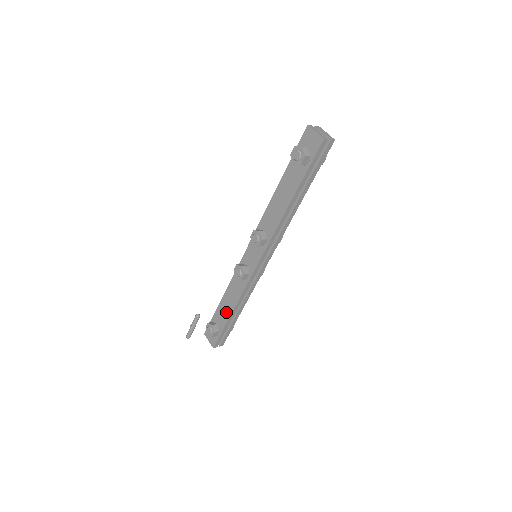
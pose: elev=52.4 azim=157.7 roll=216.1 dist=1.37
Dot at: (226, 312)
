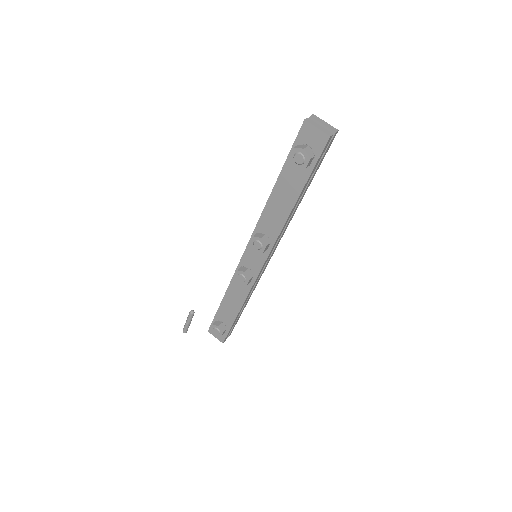
Dot at: (231, 311)
